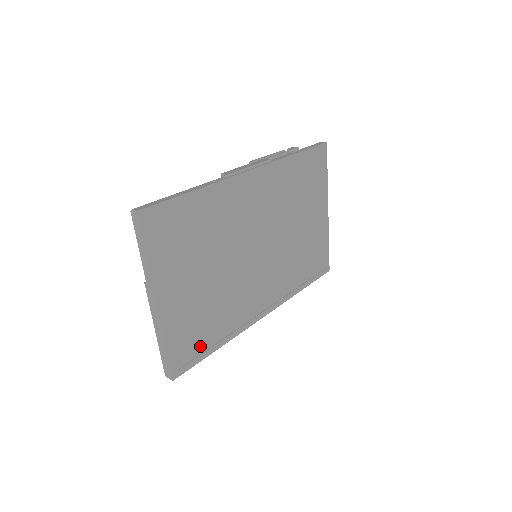
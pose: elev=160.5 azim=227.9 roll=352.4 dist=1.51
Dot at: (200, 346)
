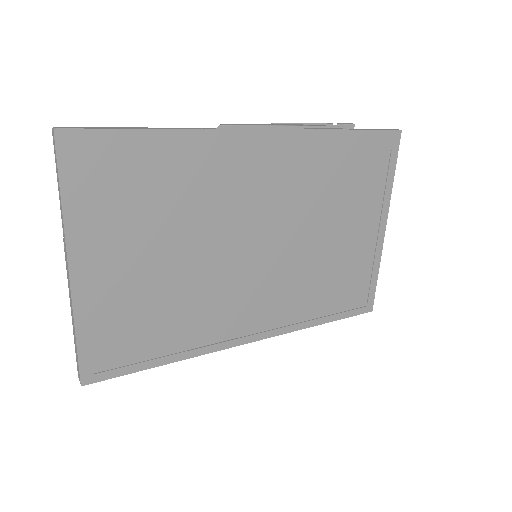
Dot at: (137, 352)
